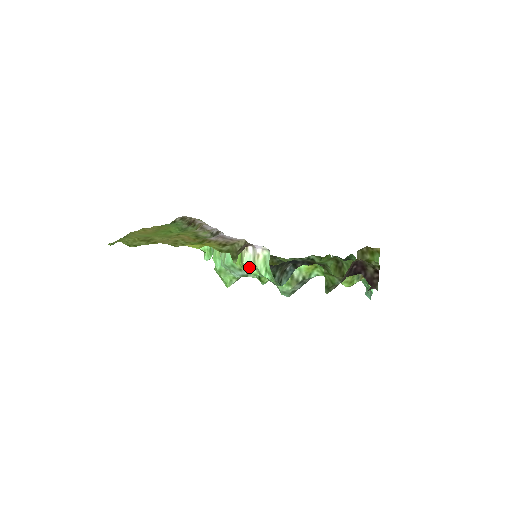
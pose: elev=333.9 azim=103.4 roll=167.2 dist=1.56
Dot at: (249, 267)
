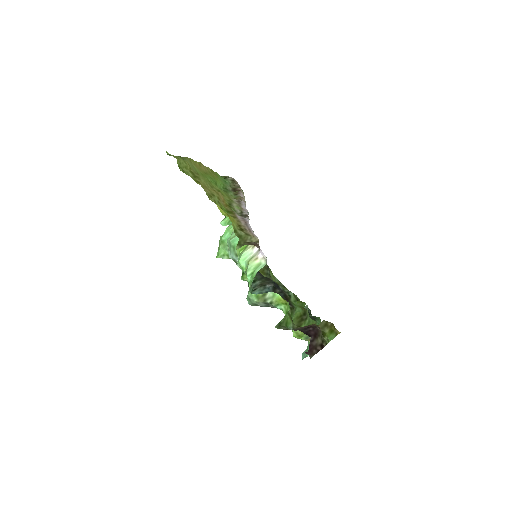
Dot at: (243, 260)
